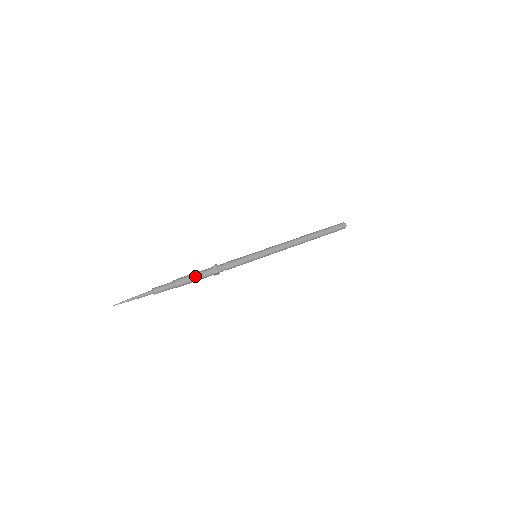
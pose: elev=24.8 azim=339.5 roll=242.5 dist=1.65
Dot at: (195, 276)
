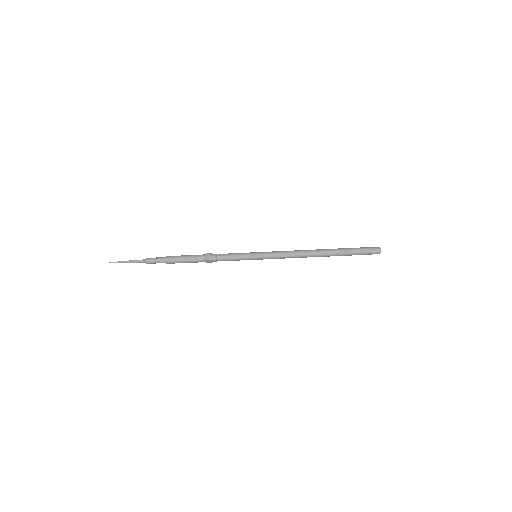
Dot at: (186, 257)
